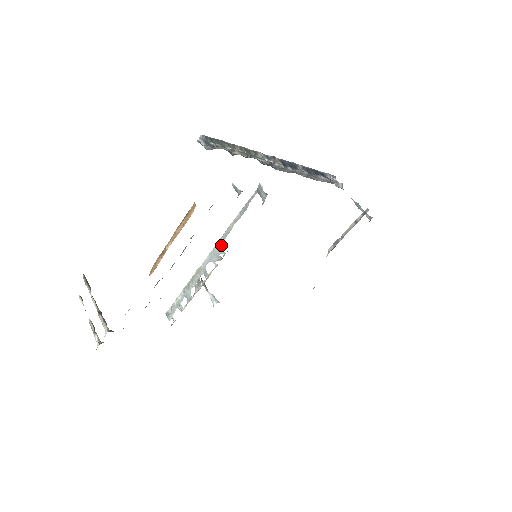
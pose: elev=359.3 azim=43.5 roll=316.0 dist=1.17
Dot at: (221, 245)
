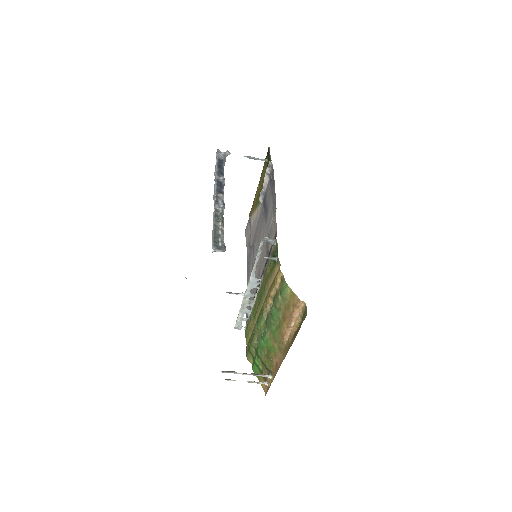
Dot at: (254, 278)
